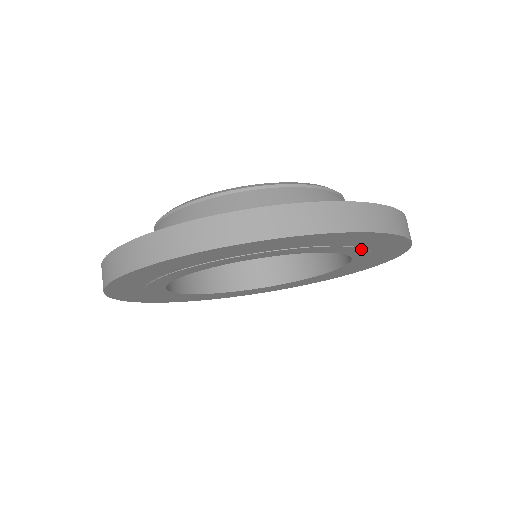
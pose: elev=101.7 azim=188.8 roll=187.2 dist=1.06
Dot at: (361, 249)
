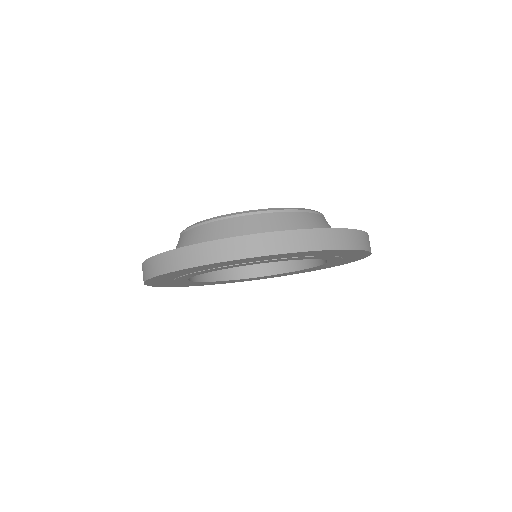
Dot at: (316, 256)
